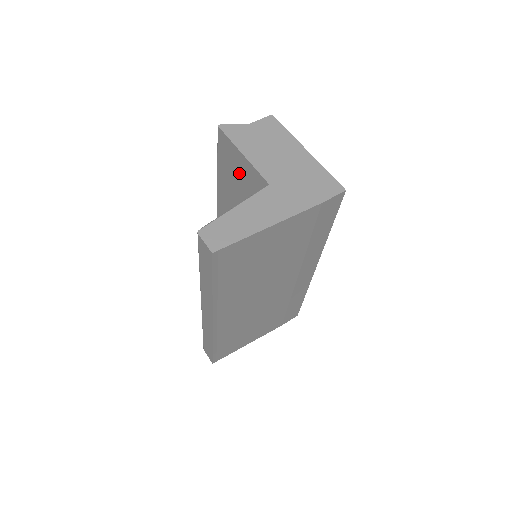
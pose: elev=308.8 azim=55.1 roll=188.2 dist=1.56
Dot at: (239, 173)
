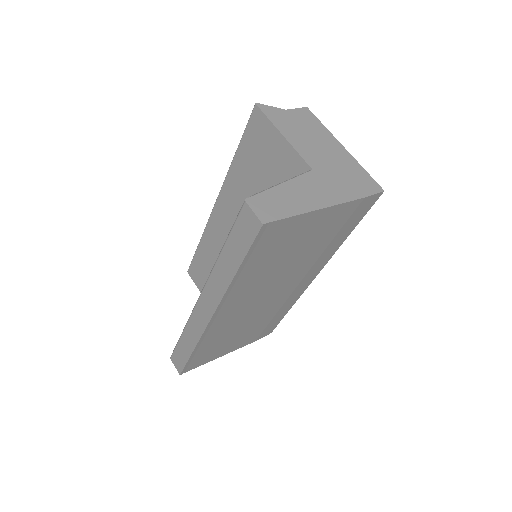
Dot at: (269, 158)
